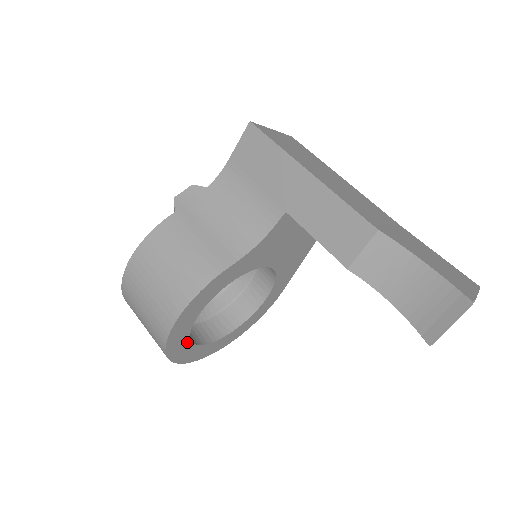
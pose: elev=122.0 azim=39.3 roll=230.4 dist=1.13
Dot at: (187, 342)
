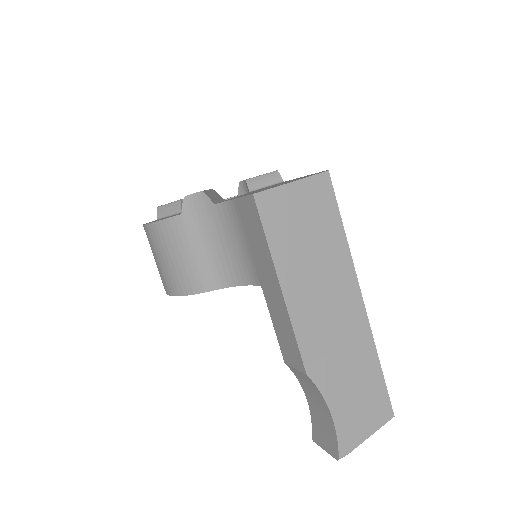
Dot at: occluded
